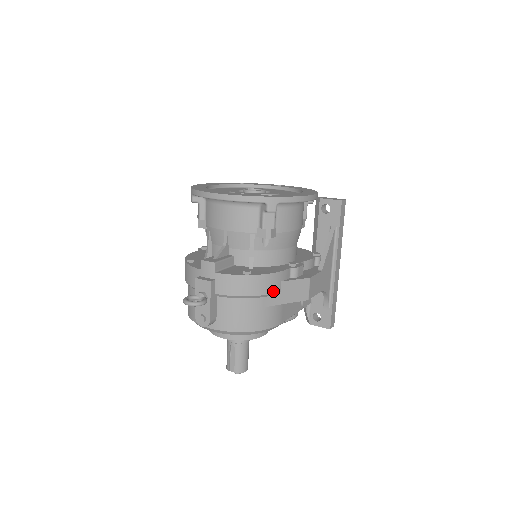
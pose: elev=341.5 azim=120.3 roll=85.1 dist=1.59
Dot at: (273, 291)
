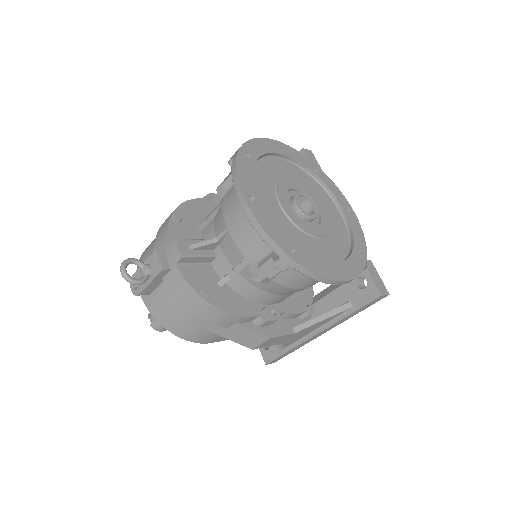
Dot at: (219, 324)
